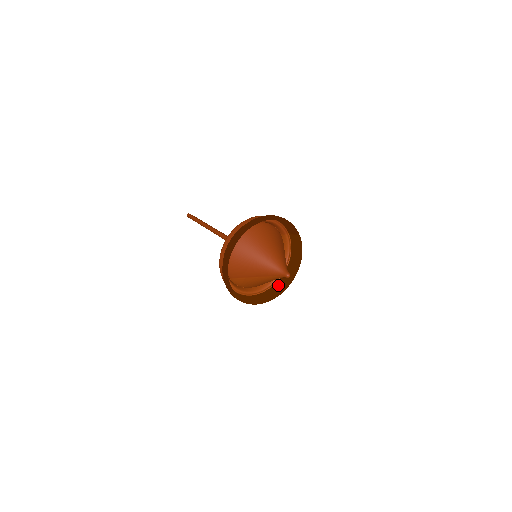
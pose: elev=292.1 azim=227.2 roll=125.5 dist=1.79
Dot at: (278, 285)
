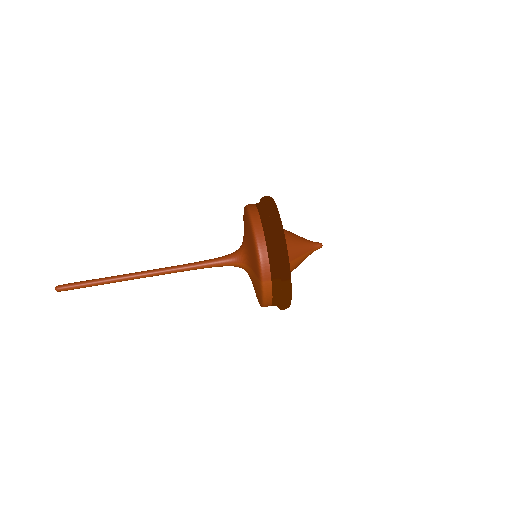
Dot at: occluded
